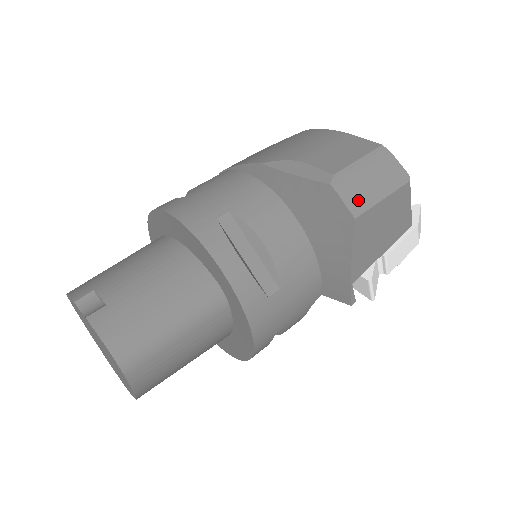
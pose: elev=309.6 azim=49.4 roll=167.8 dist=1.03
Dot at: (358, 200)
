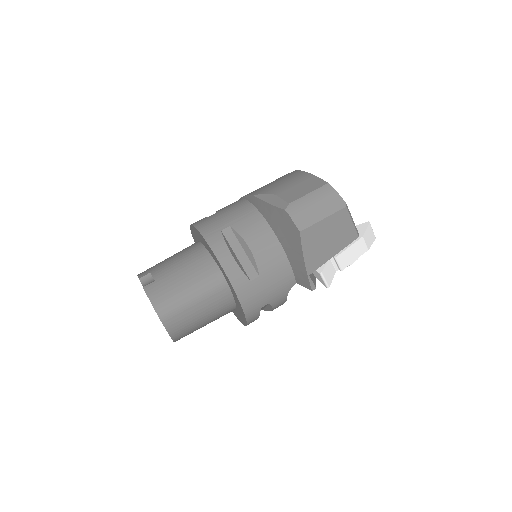
Dot at: (304, 220)
